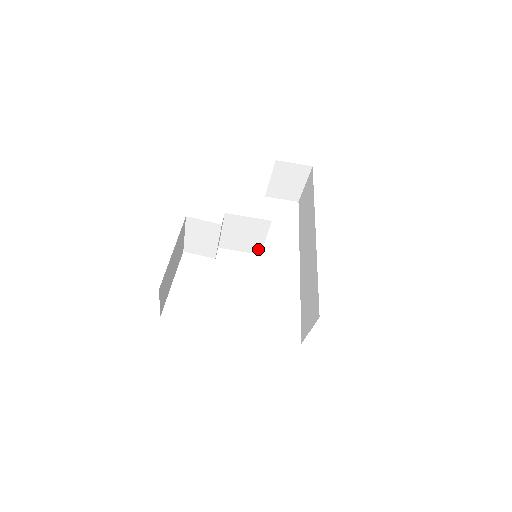
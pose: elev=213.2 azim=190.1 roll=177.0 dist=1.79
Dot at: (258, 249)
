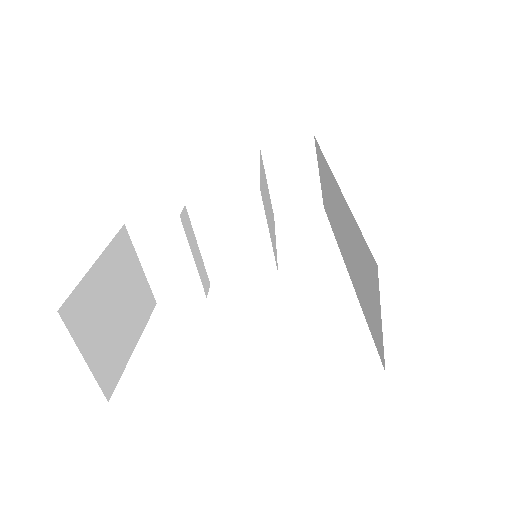
Dot at: (269, 263)
